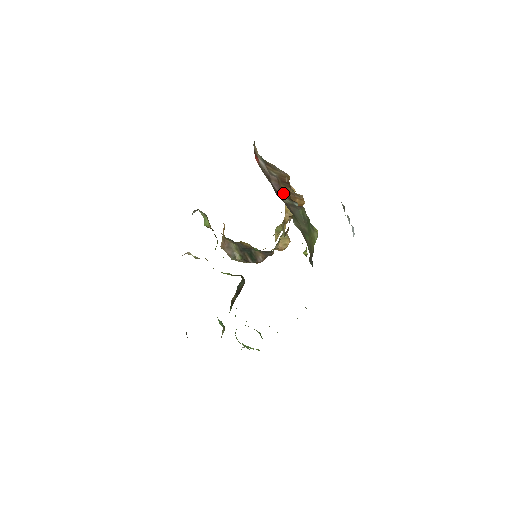
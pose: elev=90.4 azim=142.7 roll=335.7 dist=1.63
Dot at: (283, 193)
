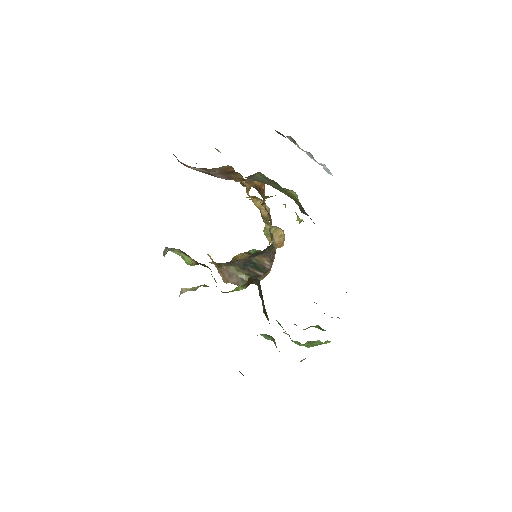
Dot at: (234, 180)
